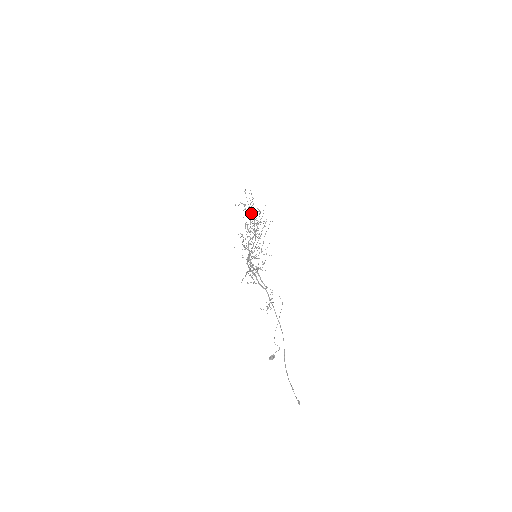
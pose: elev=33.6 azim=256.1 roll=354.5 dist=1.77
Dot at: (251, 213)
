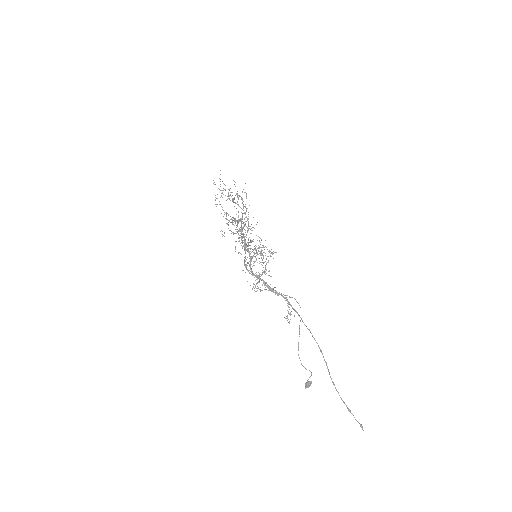
Dot at: occluded
